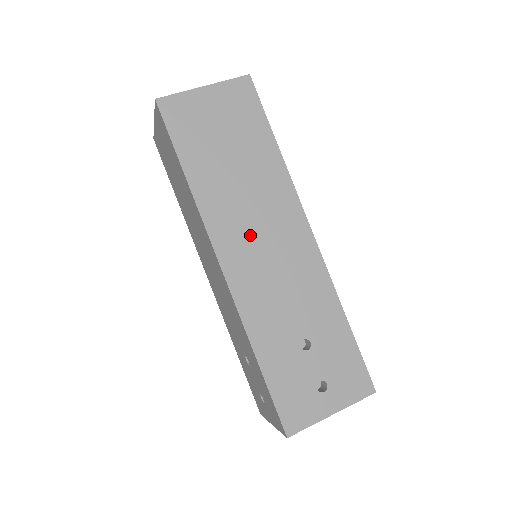
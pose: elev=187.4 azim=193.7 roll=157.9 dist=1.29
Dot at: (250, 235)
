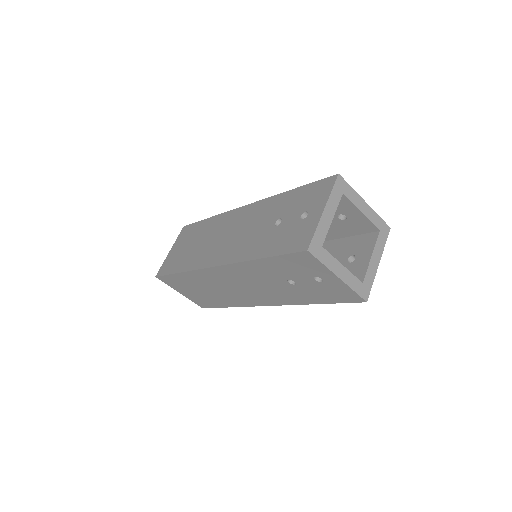
Dot at: (218, 244)
